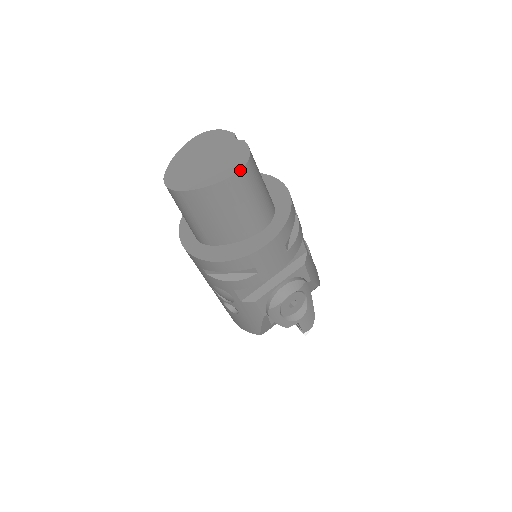
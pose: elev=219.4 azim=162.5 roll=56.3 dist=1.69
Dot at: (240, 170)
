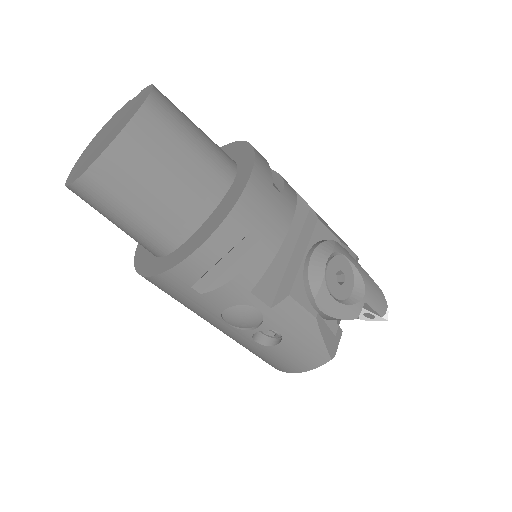
Dot at: (147, 97)
